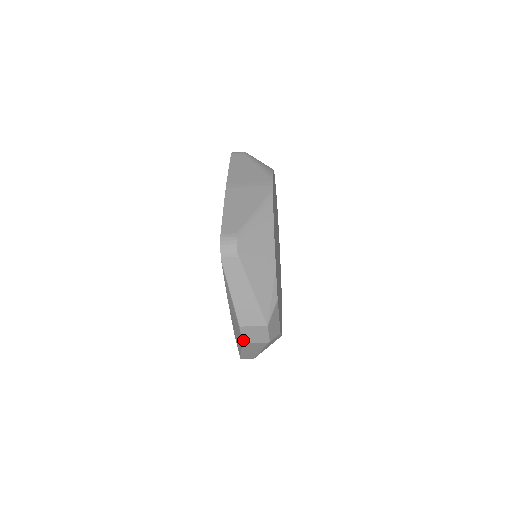
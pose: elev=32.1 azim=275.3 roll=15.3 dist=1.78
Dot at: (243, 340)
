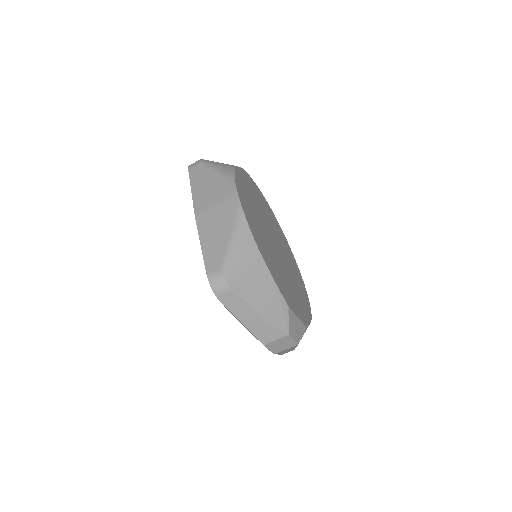
Dot at: (273, 352)
